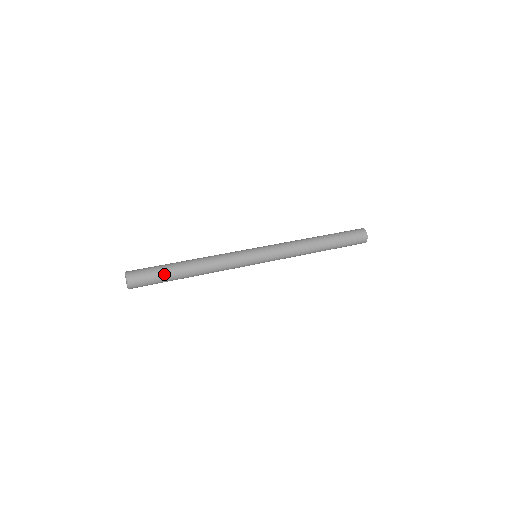
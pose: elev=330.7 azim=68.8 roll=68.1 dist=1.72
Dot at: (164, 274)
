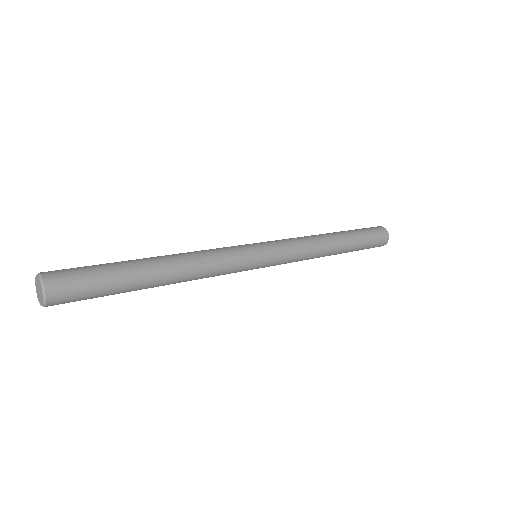
Dot at: (115, 278)
